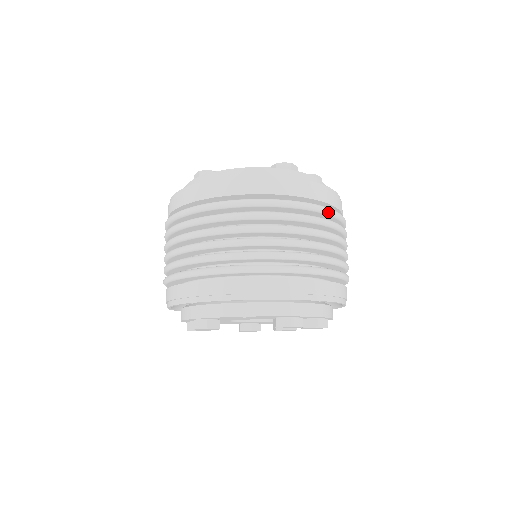
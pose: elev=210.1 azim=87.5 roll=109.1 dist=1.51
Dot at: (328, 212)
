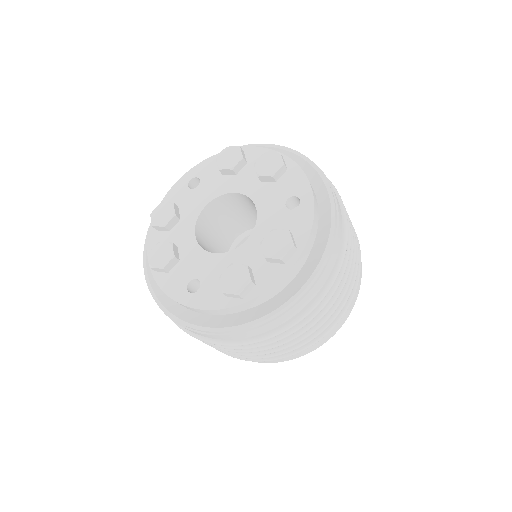
Dot at: (300, 321)
